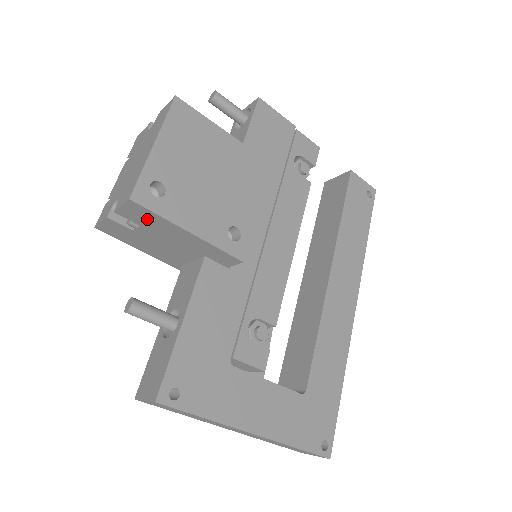
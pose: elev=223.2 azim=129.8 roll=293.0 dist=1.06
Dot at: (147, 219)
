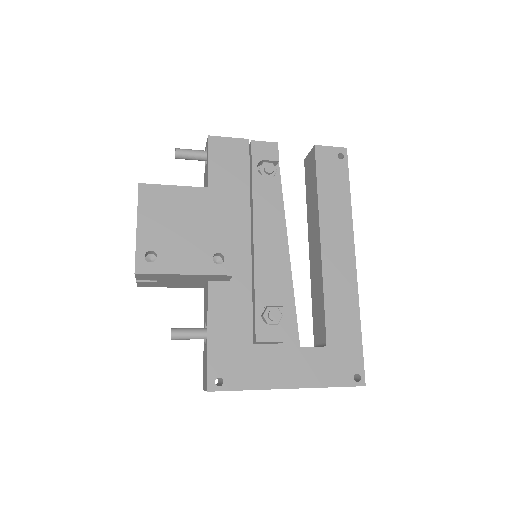
Dot at: (155, 277)
